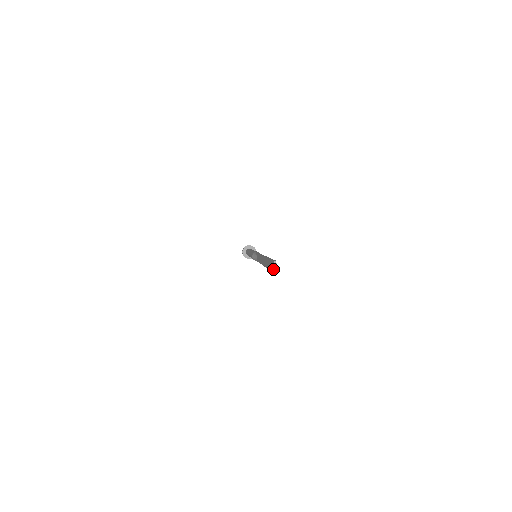
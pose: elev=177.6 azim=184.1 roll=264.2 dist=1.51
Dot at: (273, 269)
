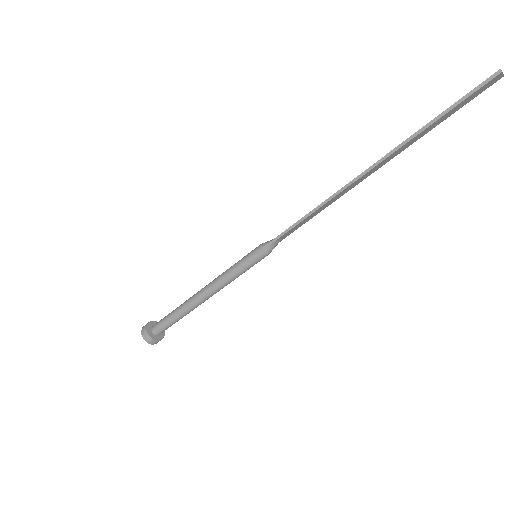
Dot at: (490, 78)
